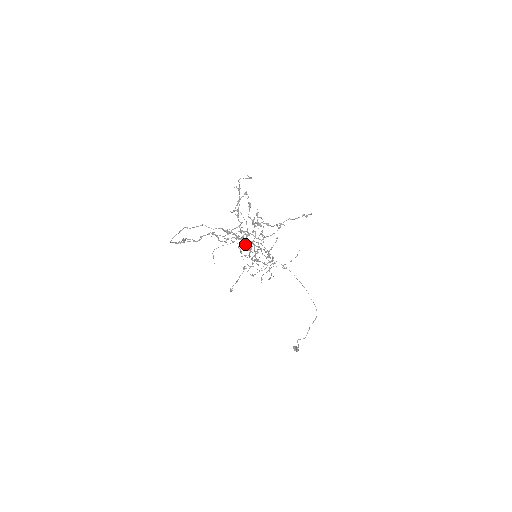
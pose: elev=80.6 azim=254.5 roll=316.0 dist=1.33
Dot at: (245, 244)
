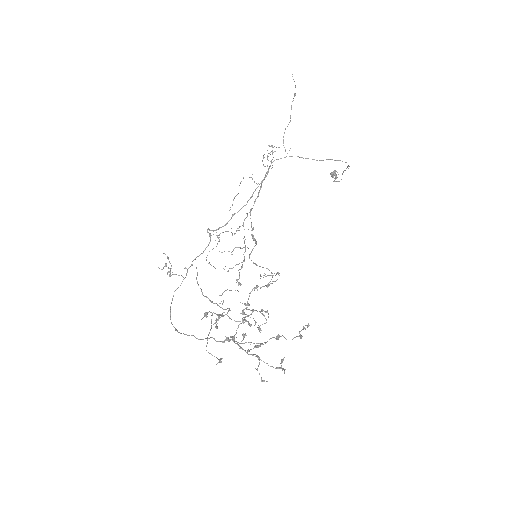
Dot at: (238, 264)
